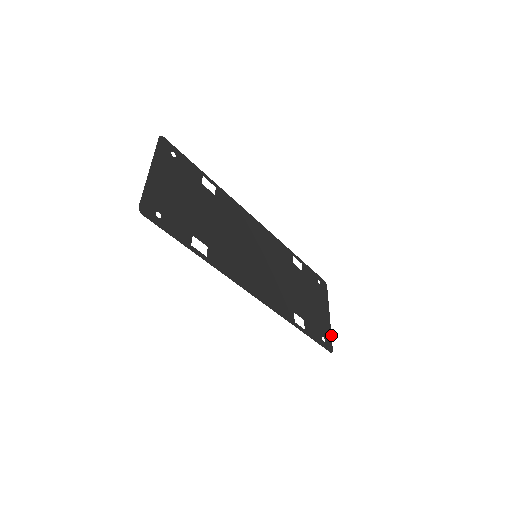
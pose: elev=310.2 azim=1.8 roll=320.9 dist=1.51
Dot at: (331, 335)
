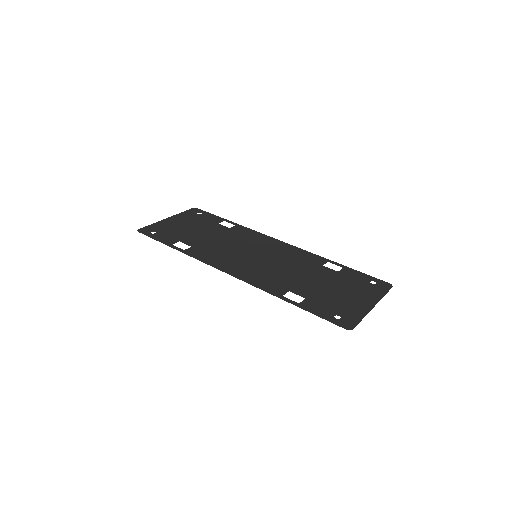
Dot at: occluded
